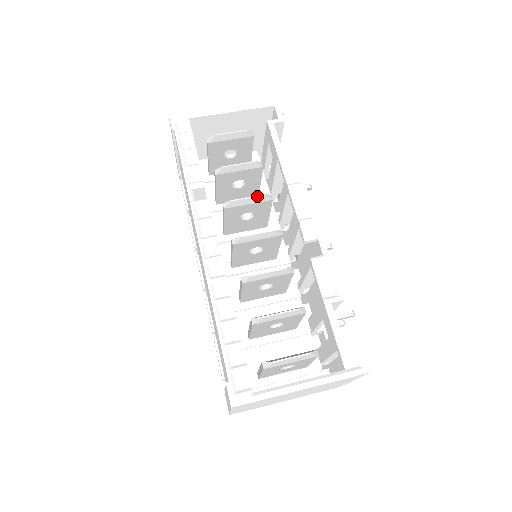
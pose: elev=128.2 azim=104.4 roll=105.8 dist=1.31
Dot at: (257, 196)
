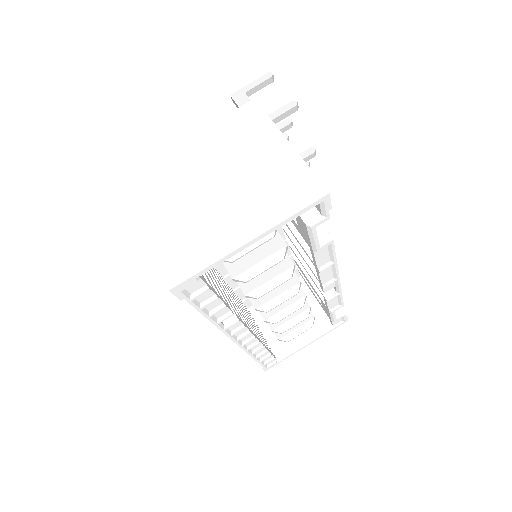
Dot at: occluded
